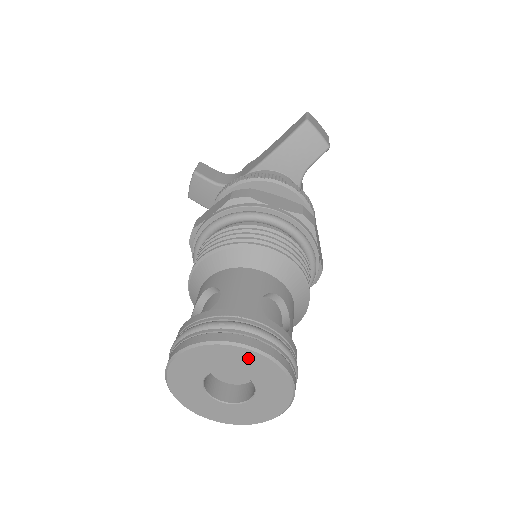
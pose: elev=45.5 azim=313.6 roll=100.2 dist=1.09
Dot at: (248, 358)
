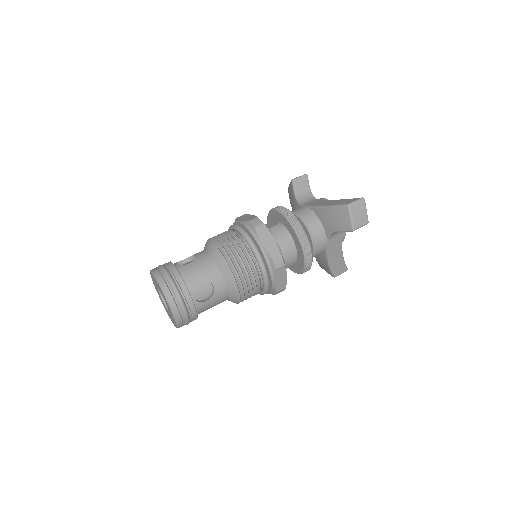
Dot at: (164, 296)
